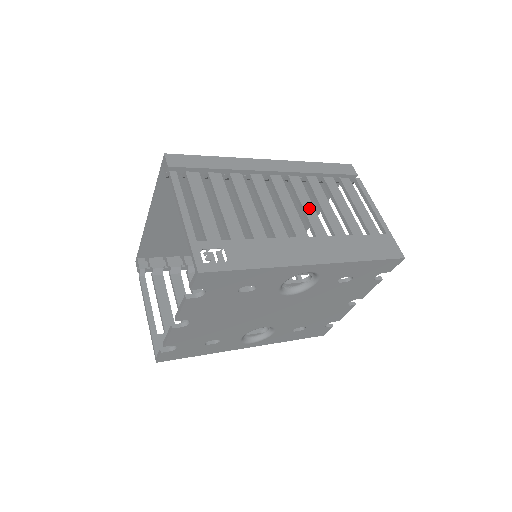
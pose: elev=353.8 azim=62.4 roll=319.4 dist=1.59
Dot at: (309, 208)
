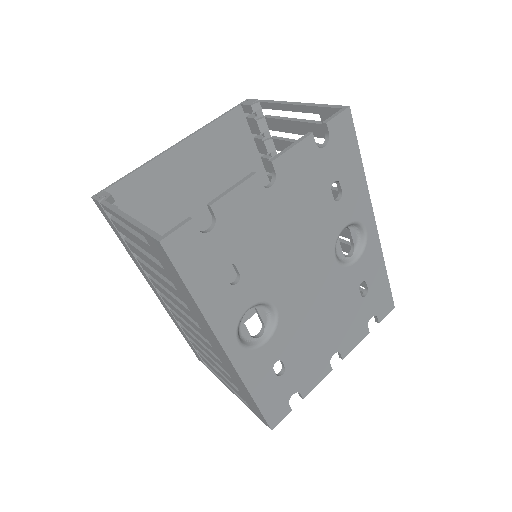
Dot at: occluded
